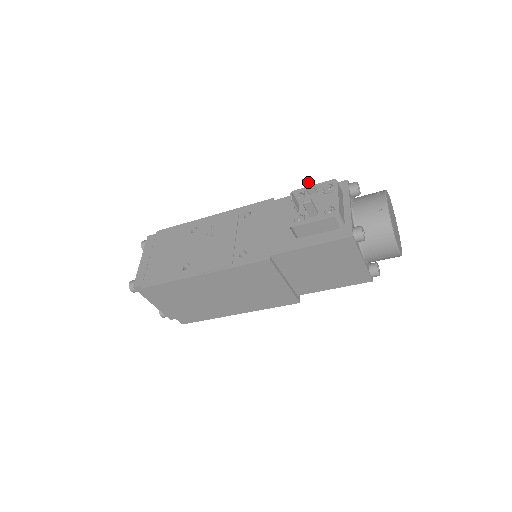
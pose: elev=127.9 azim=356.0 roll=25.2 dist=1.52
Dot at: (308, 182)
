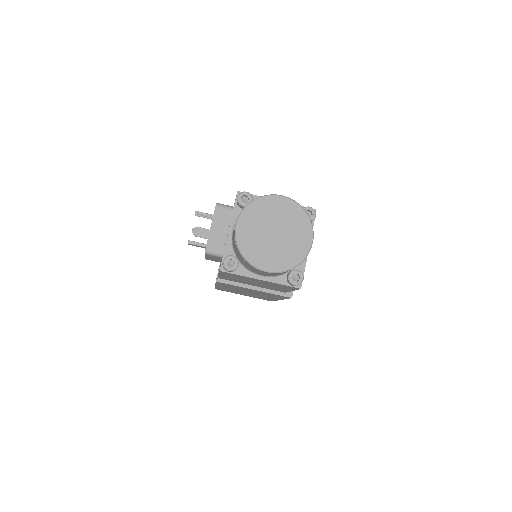
Dot at: (200, 214)
